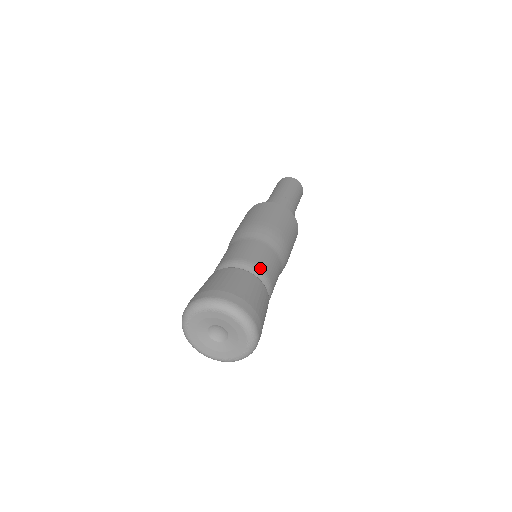
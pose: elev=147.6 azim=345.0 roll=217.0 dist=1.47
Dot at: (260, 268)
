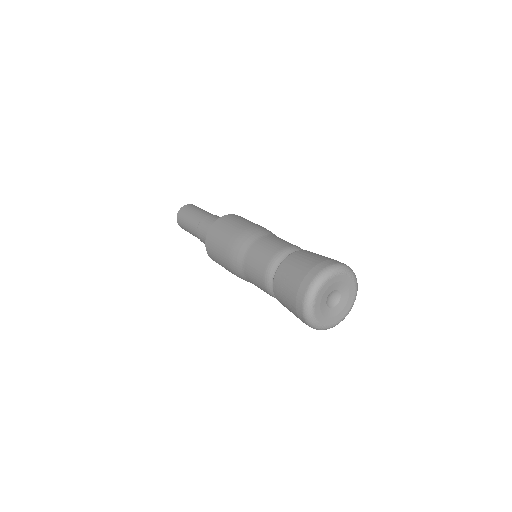
Dot at: occluded
